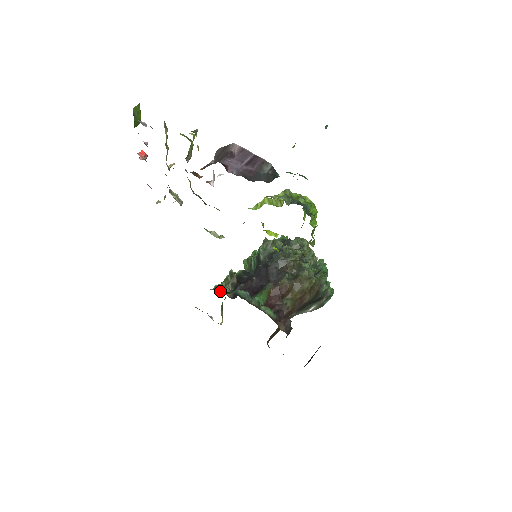
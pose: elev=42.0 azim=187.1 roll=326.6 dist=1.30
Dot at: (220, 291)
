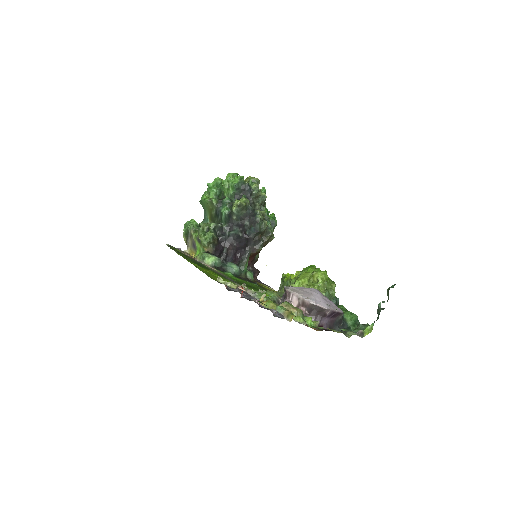
Dot at: (217, 268)
